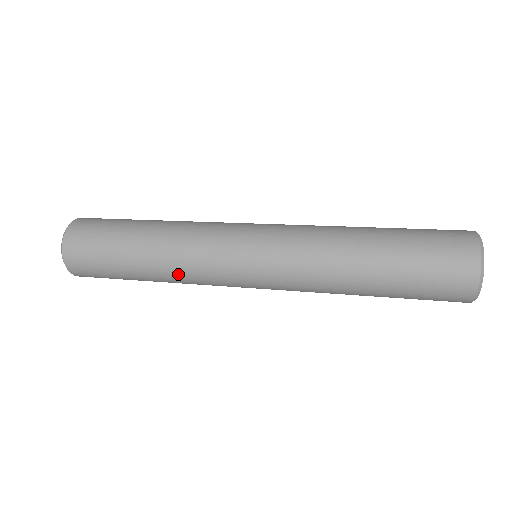
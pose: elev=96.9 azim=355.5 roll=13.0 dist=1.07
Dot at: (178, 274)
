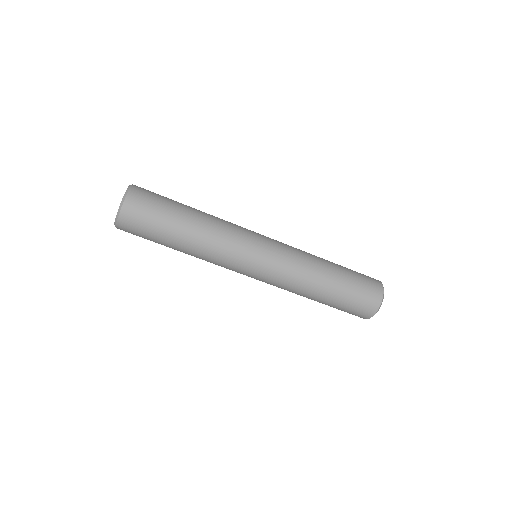
Dot at: (210, 245)
